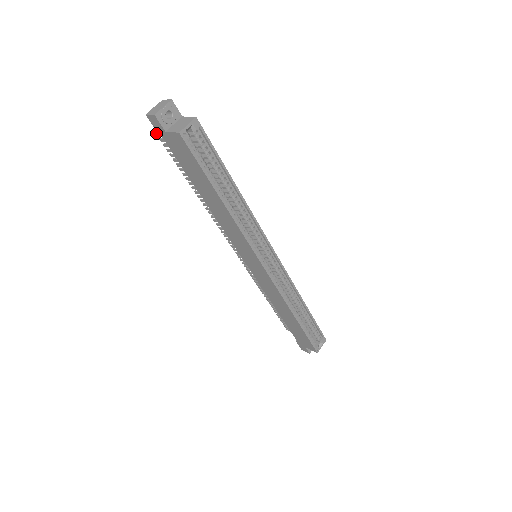
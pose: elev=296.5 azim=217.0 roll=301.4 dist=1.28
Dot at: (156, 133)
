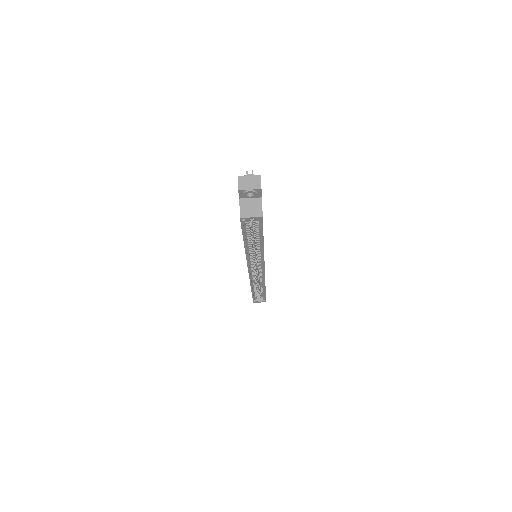
Dot at: (247, 171)
